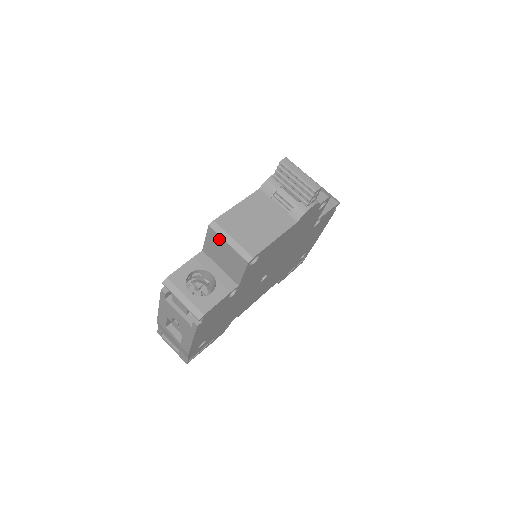
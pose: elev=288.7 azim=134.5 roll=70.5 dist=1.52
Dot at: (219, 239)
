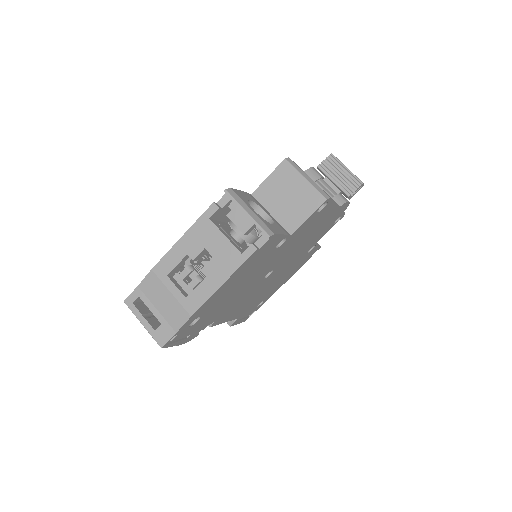
Dot at: (293, 174)
